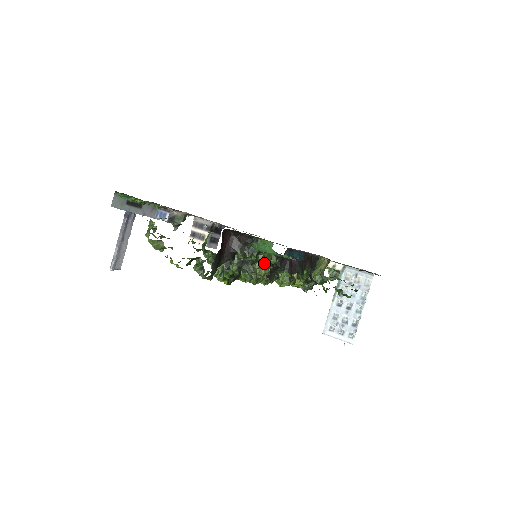
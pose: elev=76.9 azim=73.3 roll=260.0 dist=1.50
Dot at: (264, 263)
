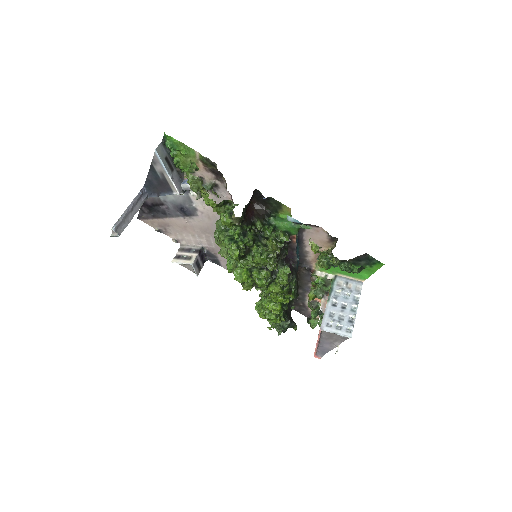
Dot at: (277, 240)
